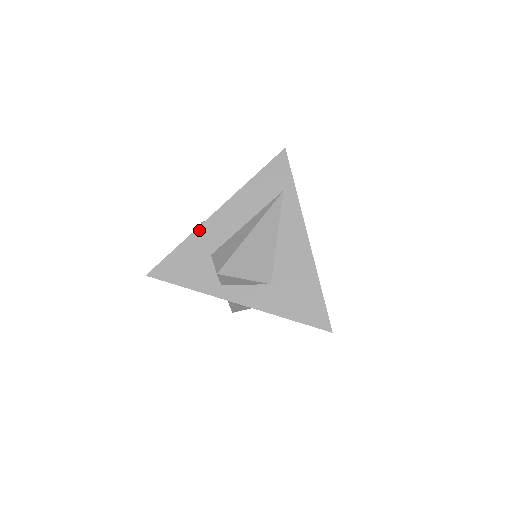
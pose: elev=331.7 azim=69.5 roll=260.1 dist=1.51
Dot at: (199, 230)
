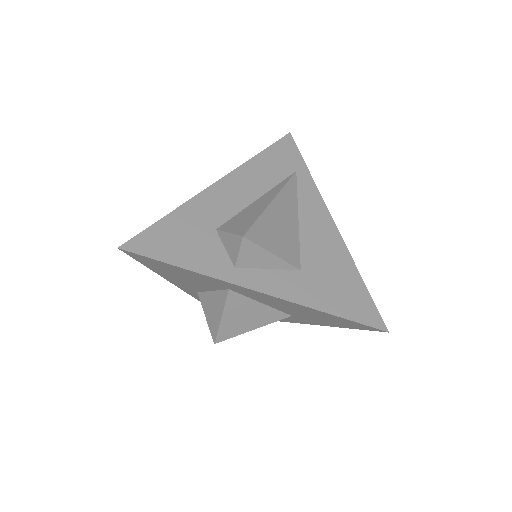
Dot at: (197, 199)
